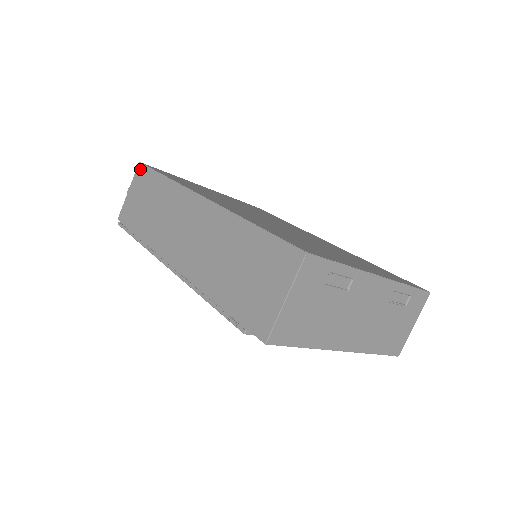
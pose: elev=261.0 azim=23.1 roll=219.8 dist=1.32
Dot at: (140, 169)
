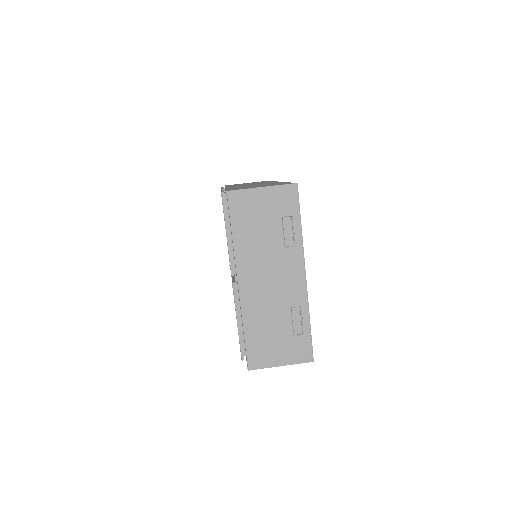
Dot at: occluded
